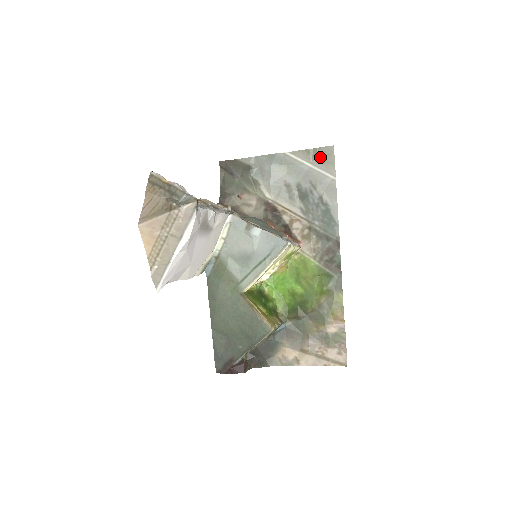
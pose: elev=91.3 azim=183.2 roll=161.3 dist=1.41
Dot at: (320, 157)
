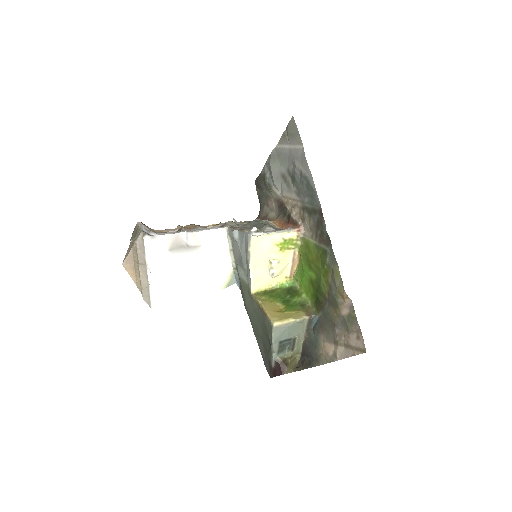
Dot at: (290, 134)
